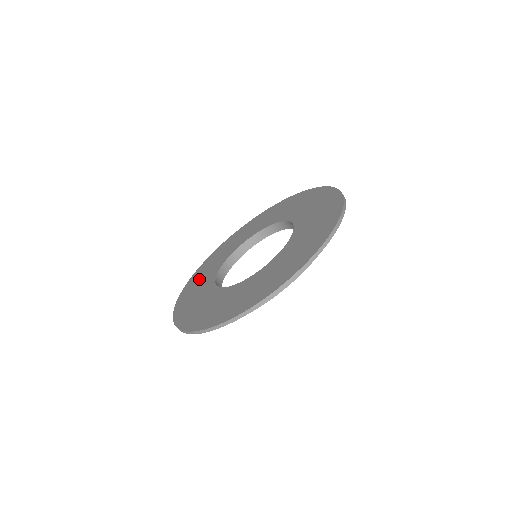
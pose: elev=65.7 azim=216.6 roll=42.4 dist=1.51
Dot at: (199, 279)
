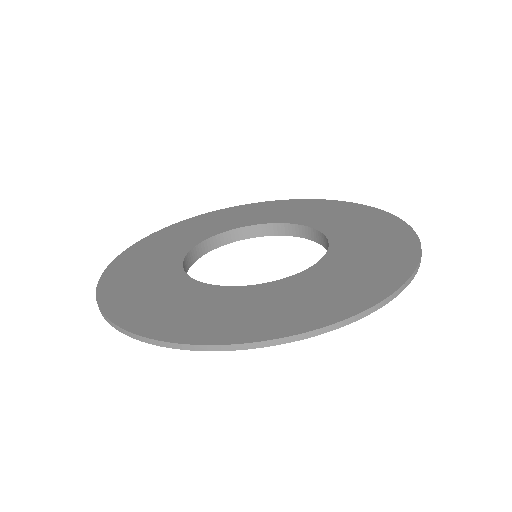
Dot at: (177, 234)
